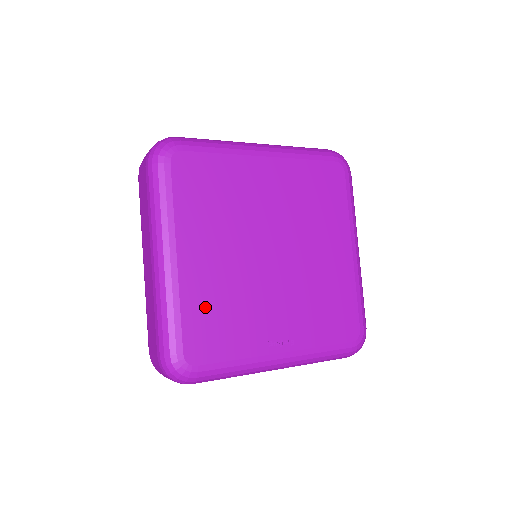
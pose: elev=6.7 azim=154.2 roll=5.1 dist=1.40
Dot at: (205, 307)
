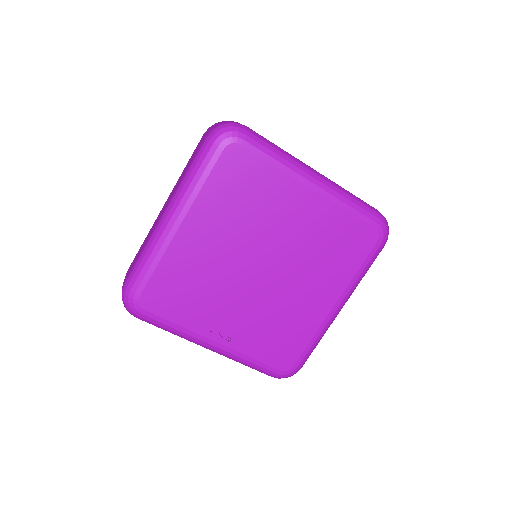
Dot at: (178, 274)
